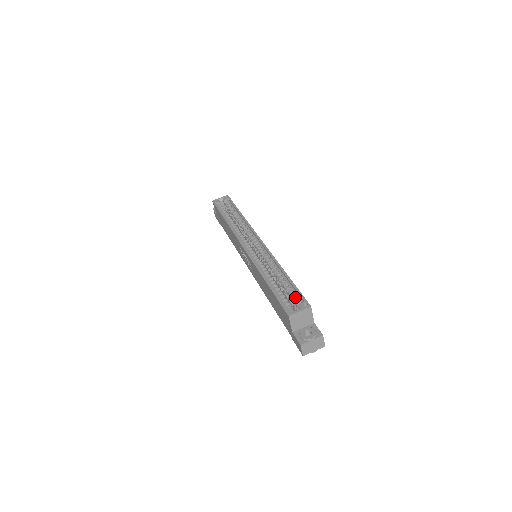
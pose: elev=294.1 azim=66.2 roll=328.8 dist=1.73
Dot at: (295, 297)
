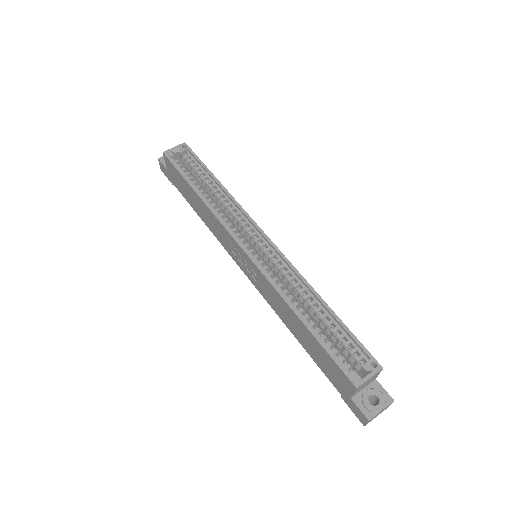
Dot at: (352, 349)
